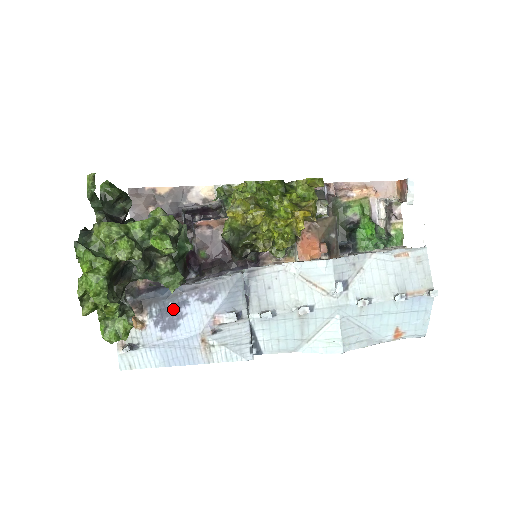
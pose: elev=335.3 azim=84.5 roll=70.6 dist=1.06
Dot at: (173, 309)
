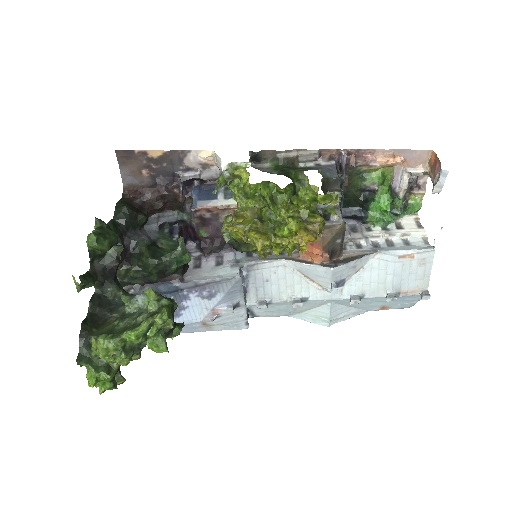
Dot at: occluded
